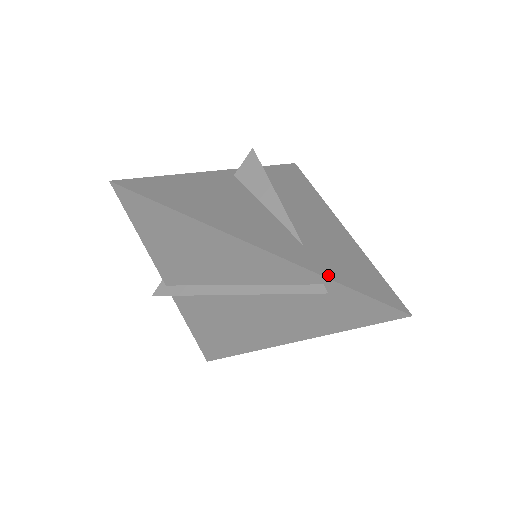
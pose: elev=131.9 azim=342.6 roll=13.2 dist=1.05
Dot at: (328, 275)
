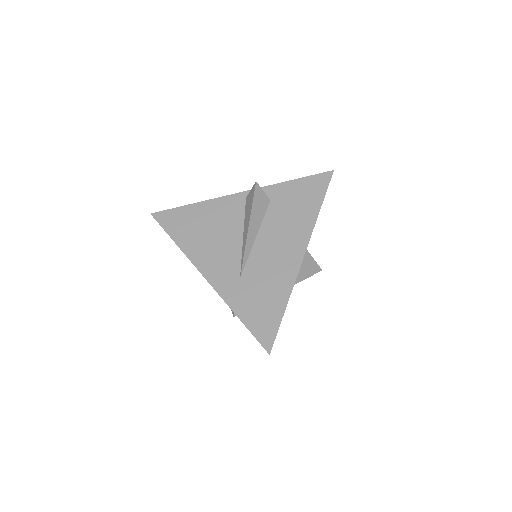
Dot at: (234, 307)
